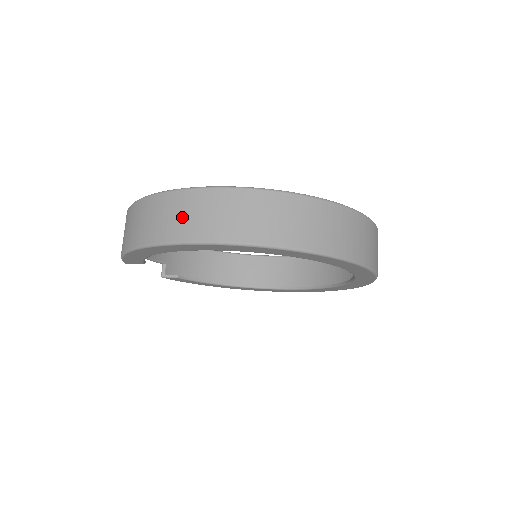
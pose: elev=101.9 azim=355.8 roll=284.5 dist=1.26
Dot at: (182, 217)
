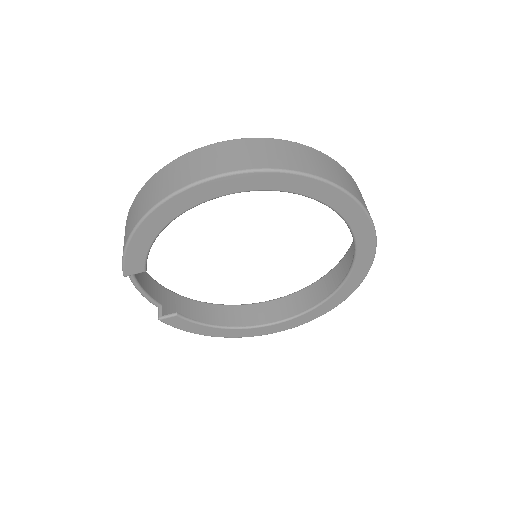
Dot at: (188, 169)
